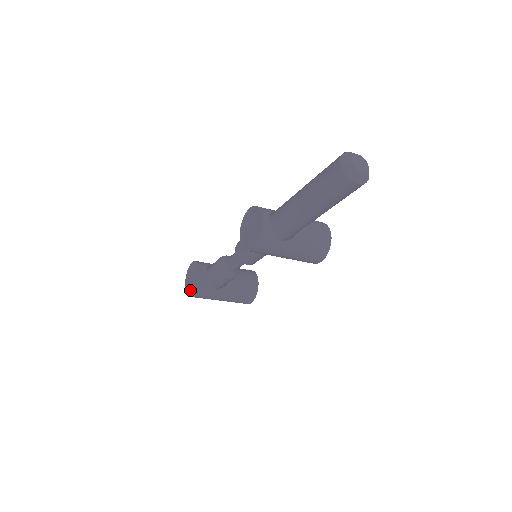
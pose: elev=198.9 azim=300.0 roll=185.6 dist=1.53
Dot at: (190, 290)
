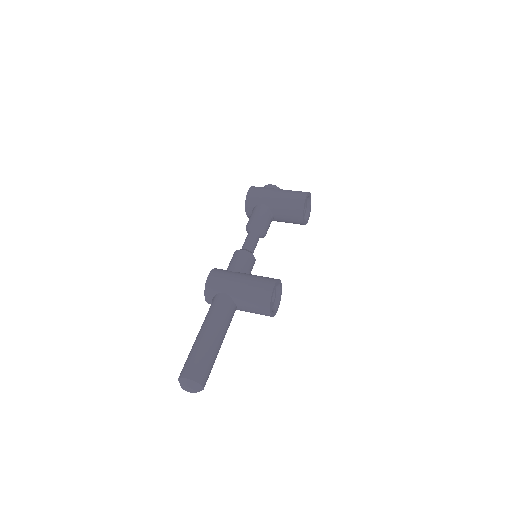
Dot at: occluded
